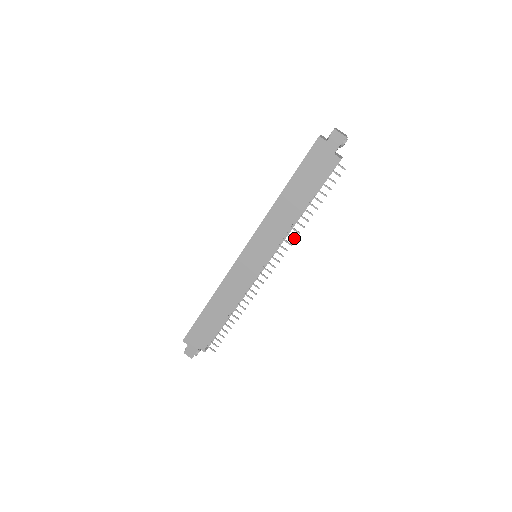
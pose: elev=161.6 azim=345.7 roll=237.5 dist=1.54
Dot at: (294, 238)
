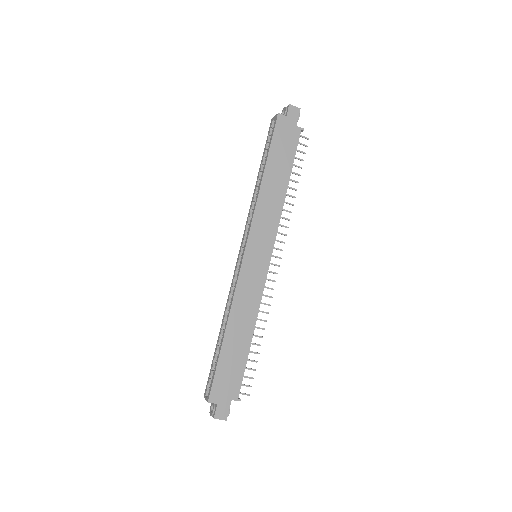
Dot at: (288, 219)
